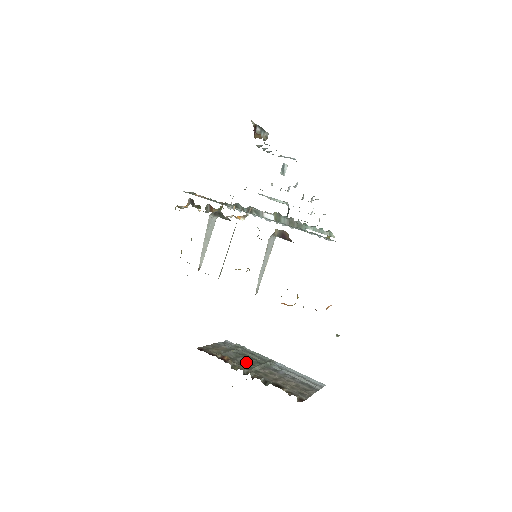
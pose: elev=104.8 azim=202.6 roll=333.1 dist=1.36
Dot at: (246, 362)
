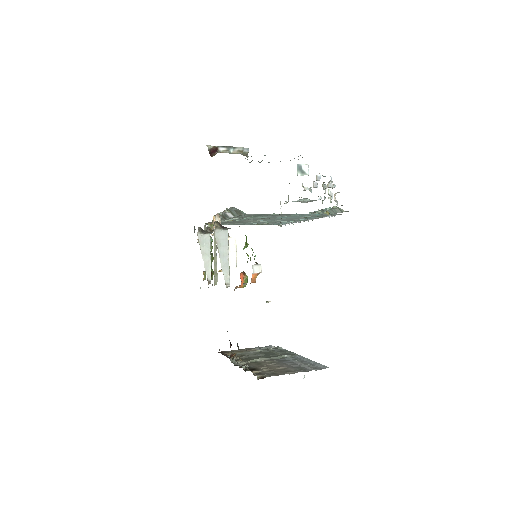
Dot at: (256, 357)
